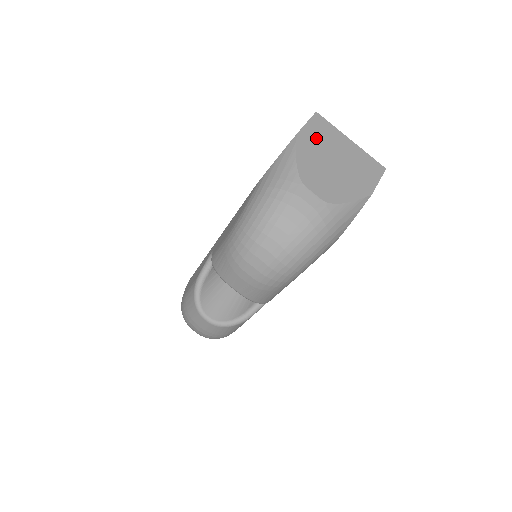
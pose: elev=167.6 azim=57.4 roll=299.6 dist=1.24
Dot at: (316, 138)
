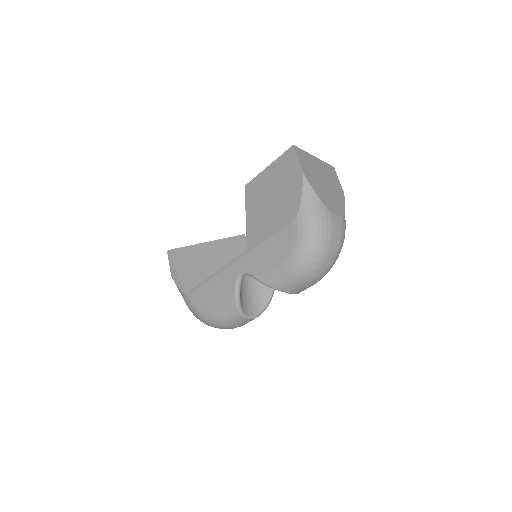
Dot at: (308, 169)
